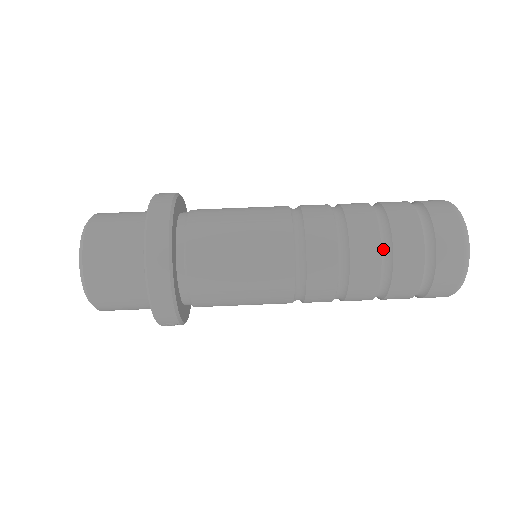
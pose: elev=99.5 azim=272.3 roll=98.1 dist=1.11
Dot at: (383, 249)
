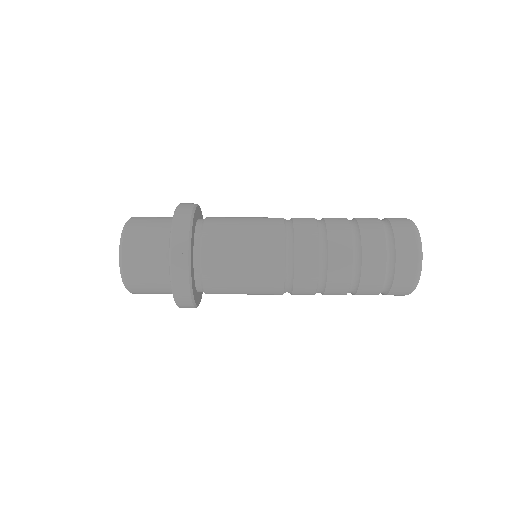
Dot at: occluded
